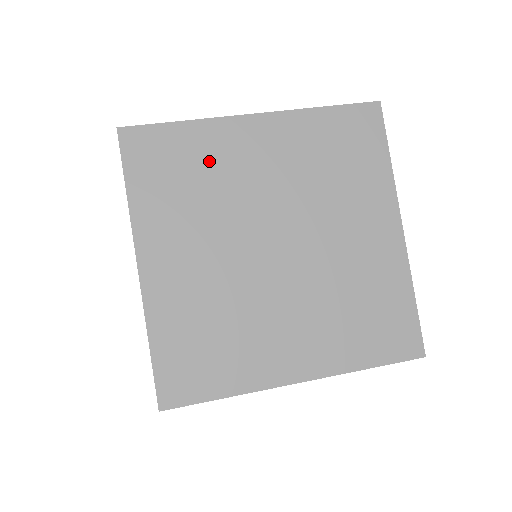
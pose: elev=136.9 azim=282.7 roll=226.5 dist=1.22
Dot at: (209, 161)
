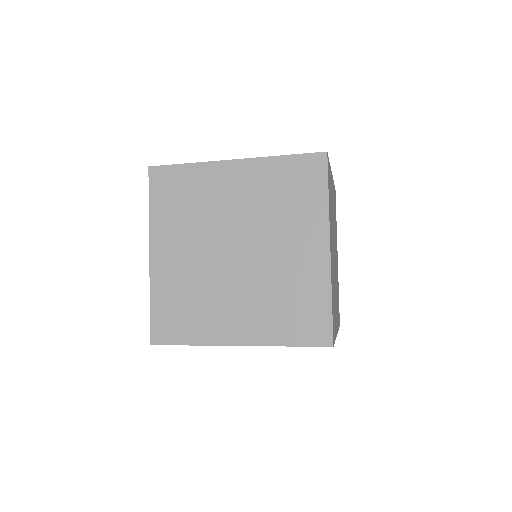
Dot at: (200, 191)
